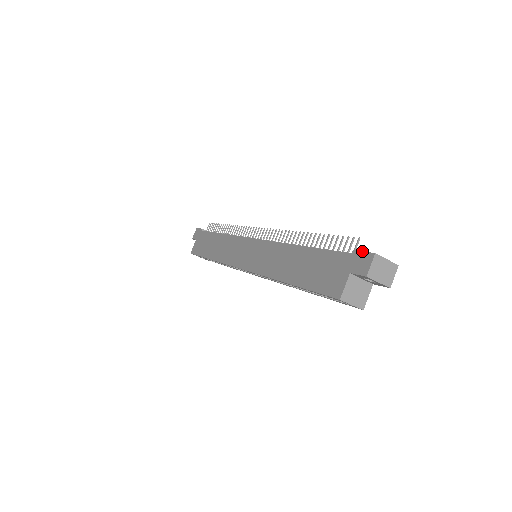
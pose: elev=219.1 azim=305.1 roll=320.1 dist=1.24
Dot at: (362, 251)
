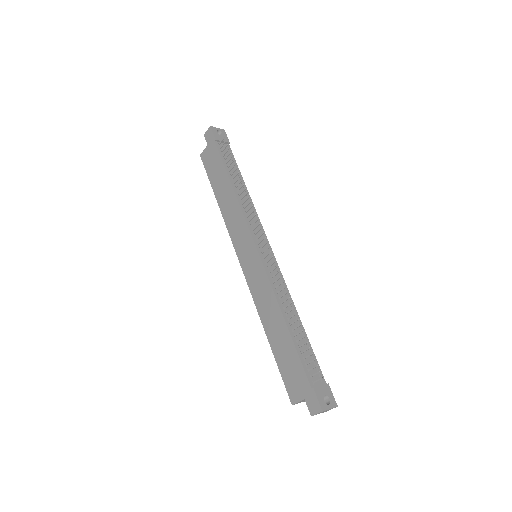
Dot at: (317, 398)
